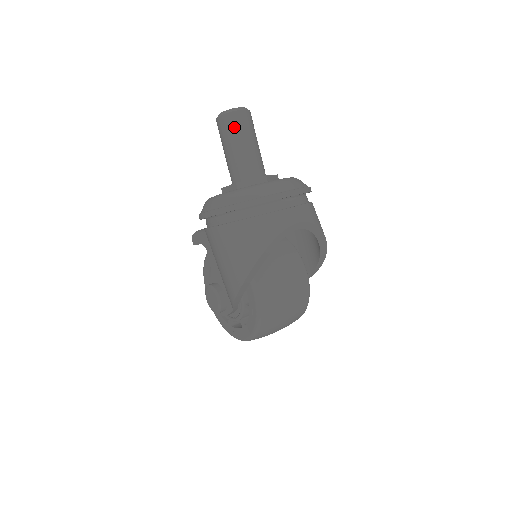
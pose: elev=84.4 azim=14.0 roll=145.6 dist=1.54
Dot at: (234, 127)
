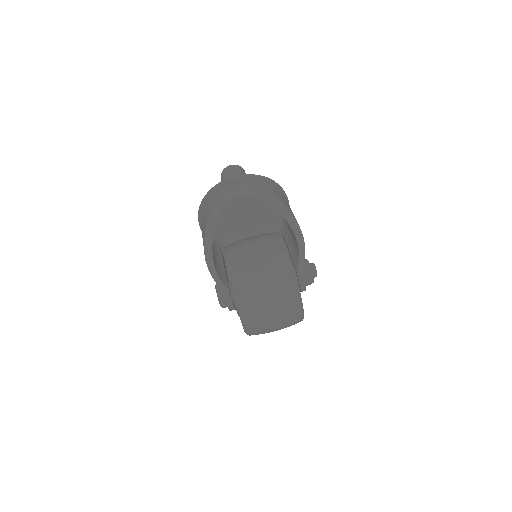
Dot at: (225, 176)
